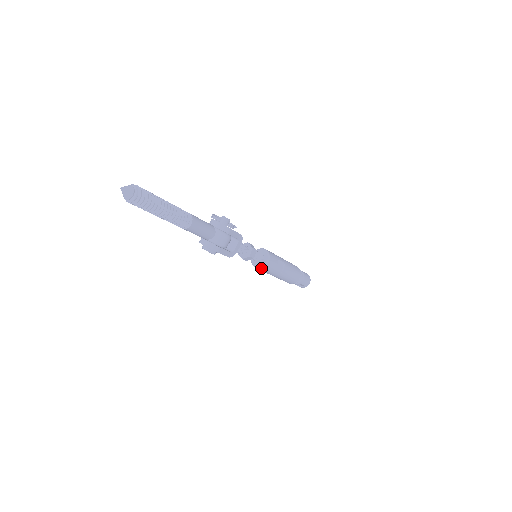
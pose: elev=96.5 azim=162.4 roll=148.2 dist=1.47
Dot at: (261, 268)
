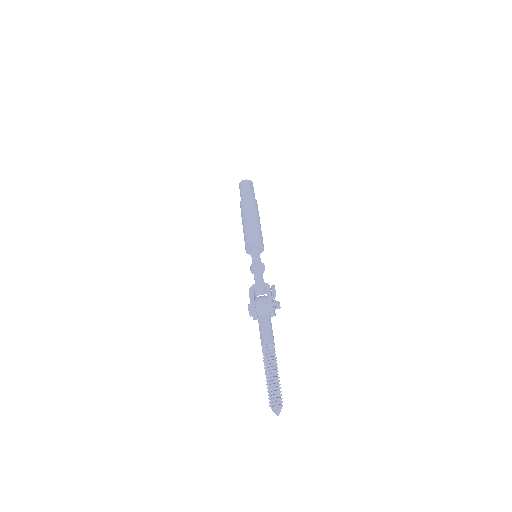
Dot at: (249, 254)
